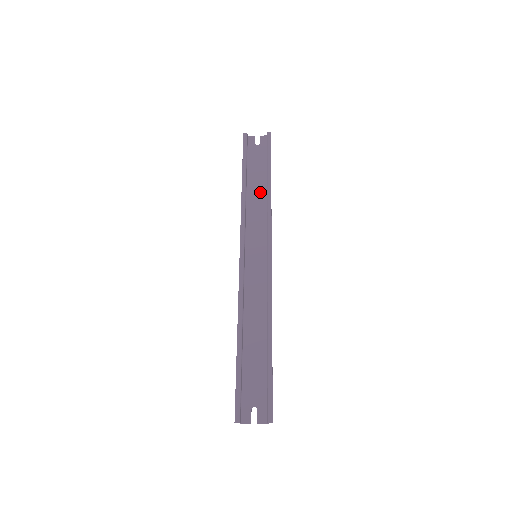
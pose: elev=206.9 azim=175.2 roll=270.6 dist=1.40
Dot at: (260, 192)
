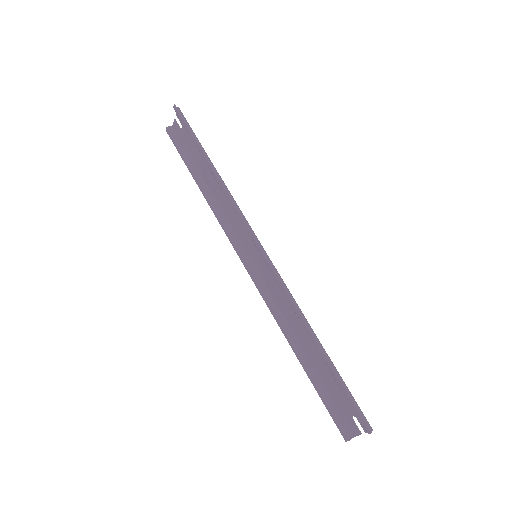
Dot at: (215, 180)
